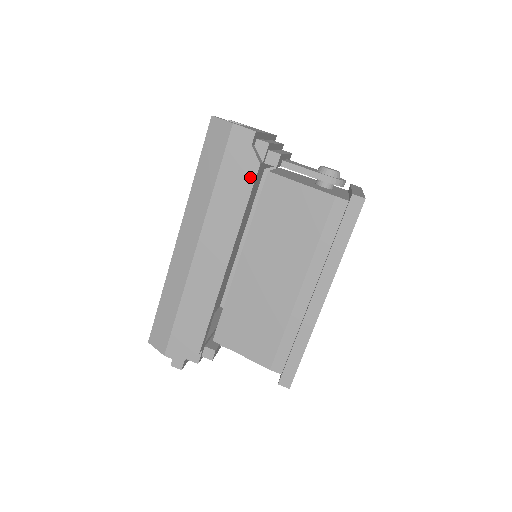
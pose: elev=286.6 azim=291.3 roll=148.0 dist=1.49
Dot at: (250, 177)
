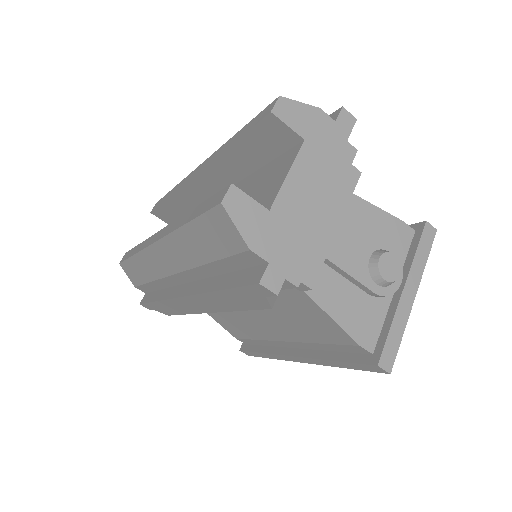
Dot at: (253, 305)
